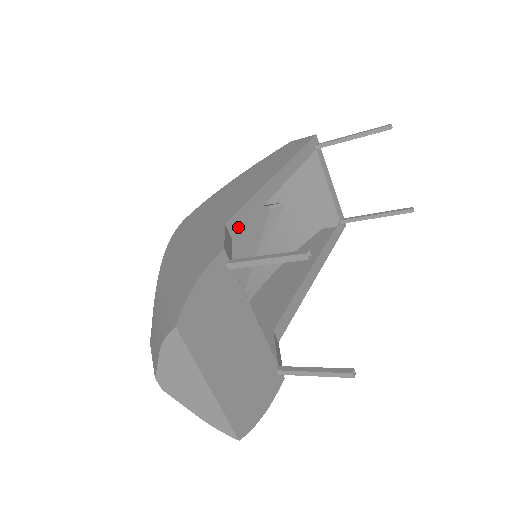
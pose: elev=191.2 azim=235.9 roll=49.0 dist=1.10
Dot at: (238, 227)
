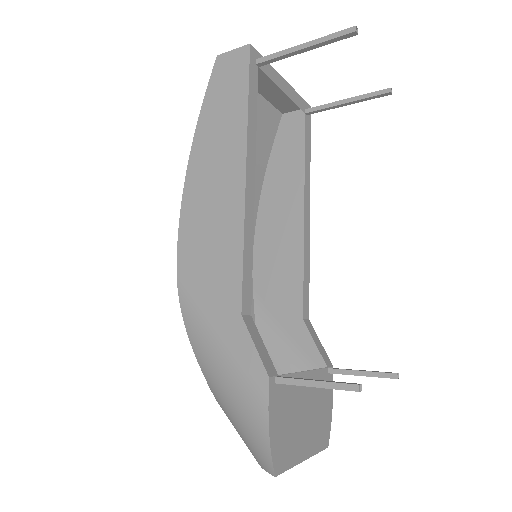
Dot at: (249, 297)
